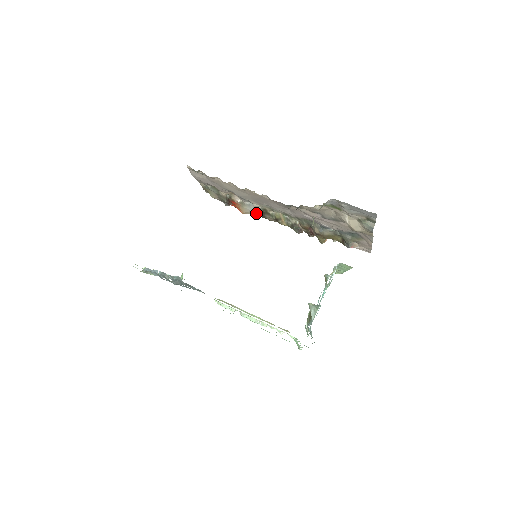
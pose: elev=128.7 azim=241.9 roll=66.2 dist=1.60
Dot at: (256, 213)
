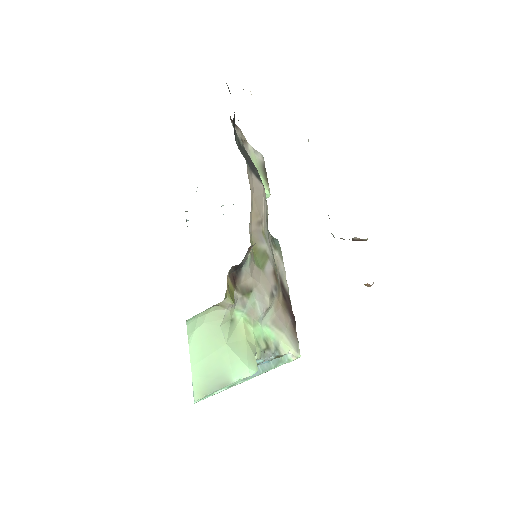
Dot at: occluded
